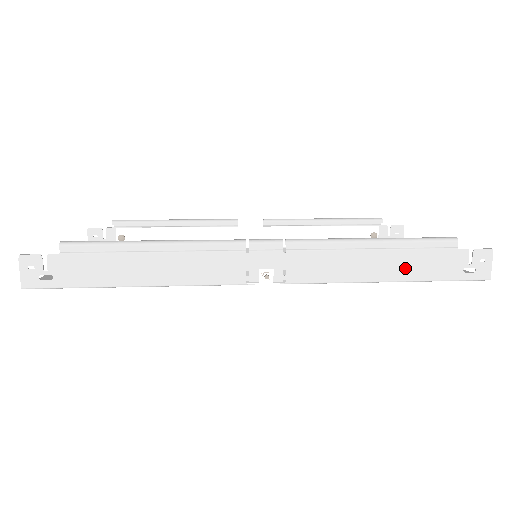
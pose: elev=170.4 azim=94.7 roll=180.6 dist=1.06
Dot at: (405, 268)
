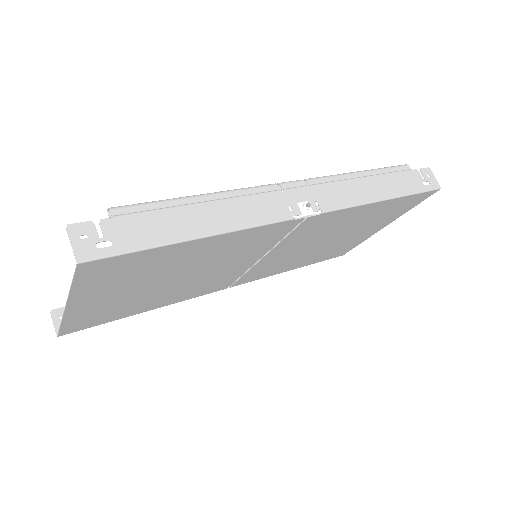
Dot at: (391, 187)
